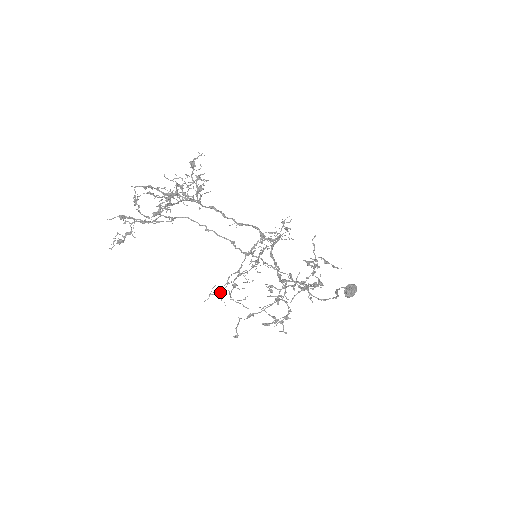
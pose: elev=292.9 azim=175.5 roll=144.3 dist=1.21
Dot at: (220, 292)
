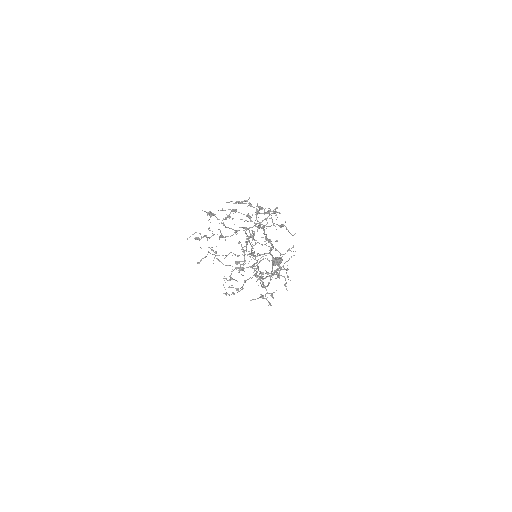
Dot at: (217, 255)
